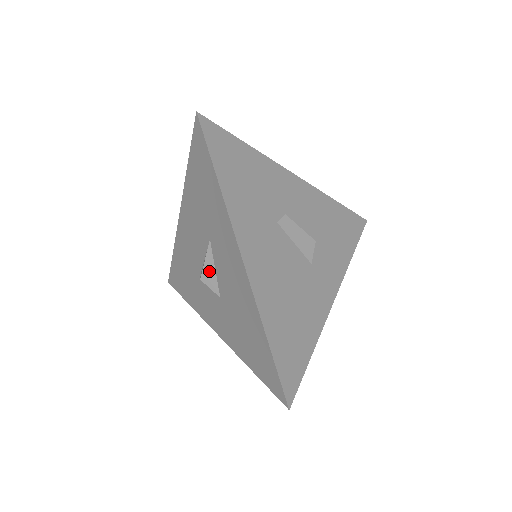
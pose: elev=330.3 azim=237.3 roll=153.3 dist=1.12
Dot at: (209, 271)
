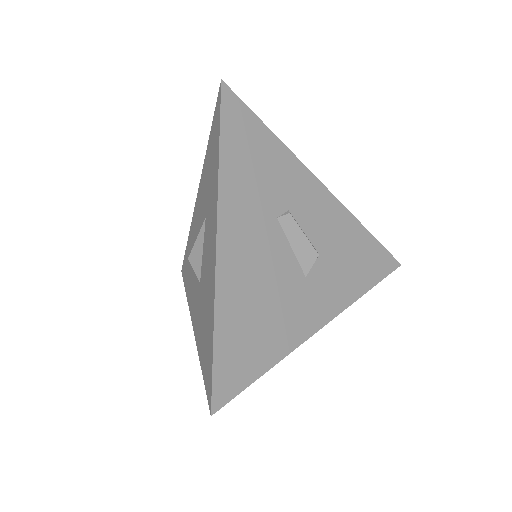
Dot at: (197, 251)
